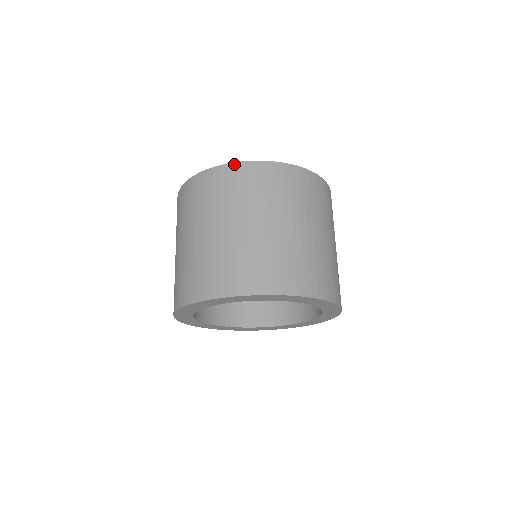
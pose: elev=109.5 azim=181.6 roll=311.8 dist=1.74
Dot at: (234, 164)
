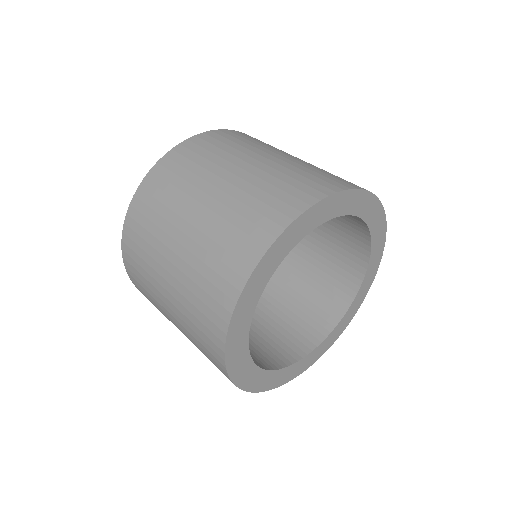
Dot at: occluded
